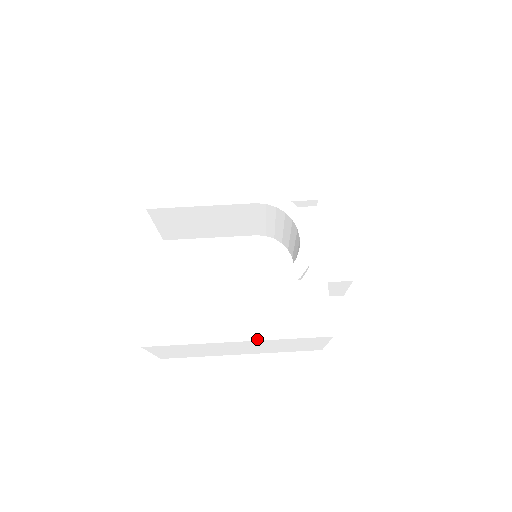
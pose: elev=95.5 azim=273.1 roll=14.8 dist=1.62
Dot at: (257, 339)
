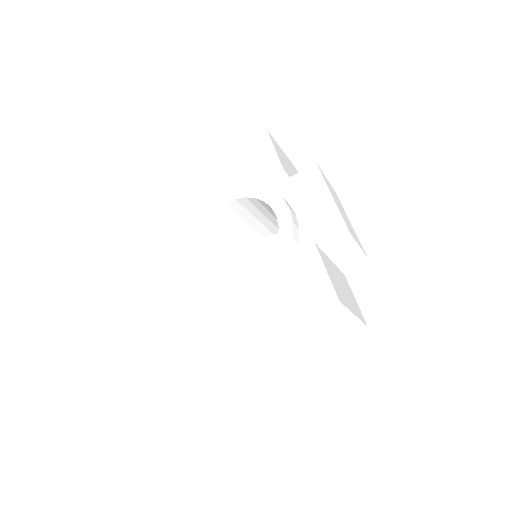
Dot at: (261, 337)
